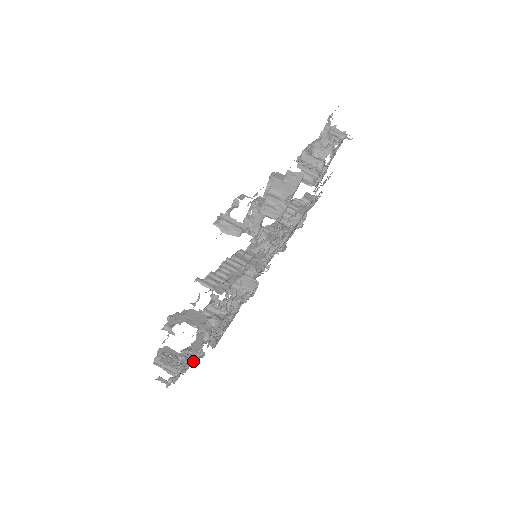
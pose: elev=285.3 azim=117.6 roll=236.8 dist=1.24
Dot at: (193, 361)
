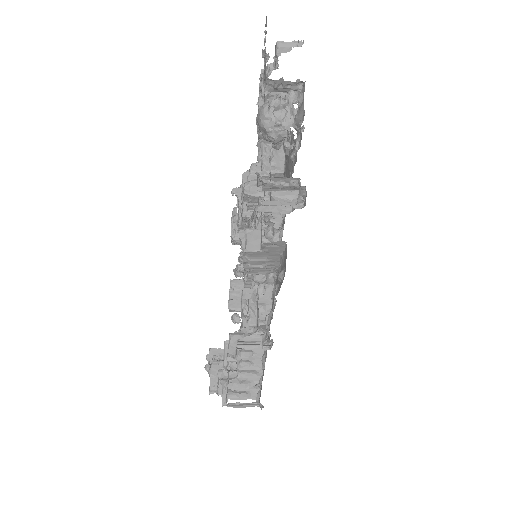
Dot at: occluded
